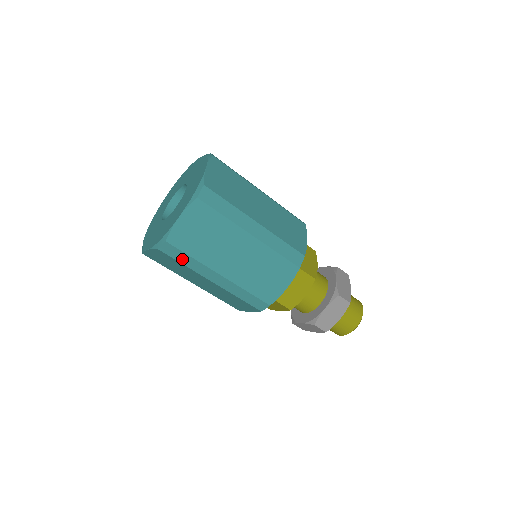
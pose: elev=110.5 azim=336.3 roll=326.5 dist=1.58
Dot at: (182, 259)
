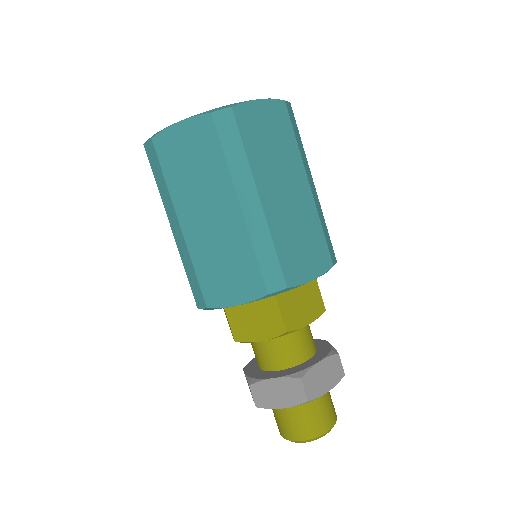
Dot at: (157, 174)
